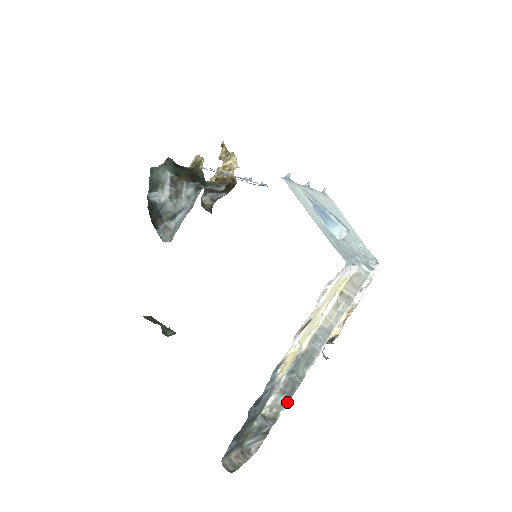
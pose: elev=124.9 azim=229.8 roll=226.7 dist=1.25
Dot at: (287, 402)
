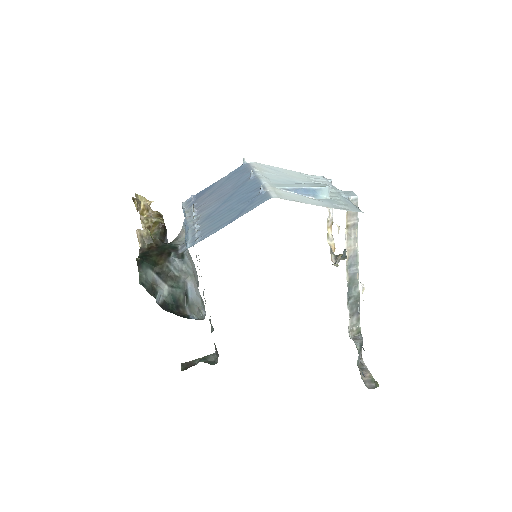
Dot at: (359, 317)
